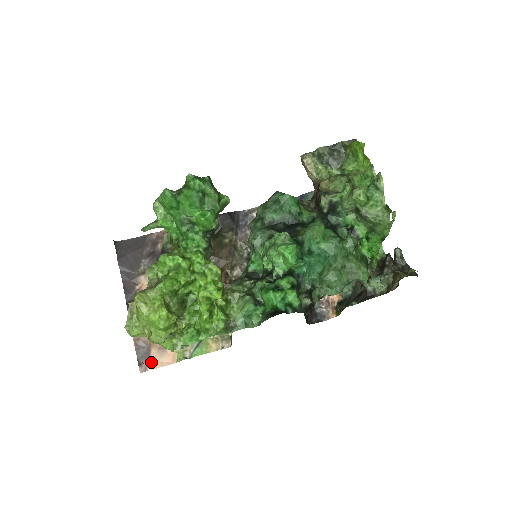
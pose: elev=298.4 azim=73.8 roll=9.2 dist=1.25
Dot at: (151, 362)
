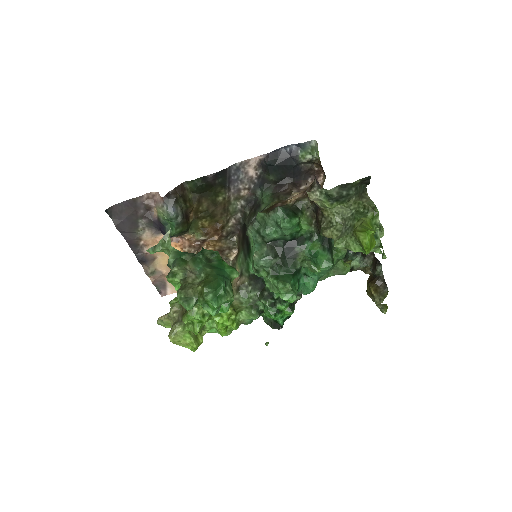
Dot at: (169, 290)
